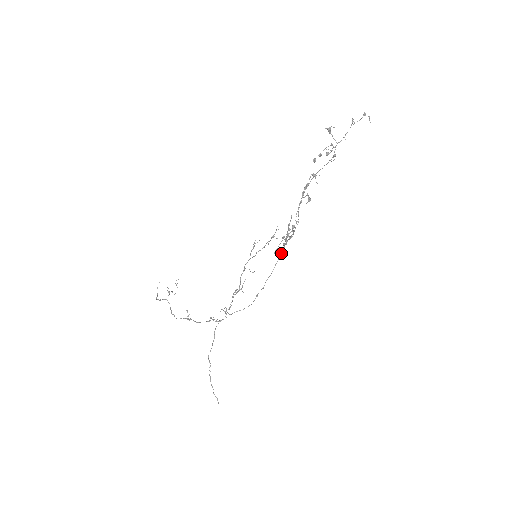
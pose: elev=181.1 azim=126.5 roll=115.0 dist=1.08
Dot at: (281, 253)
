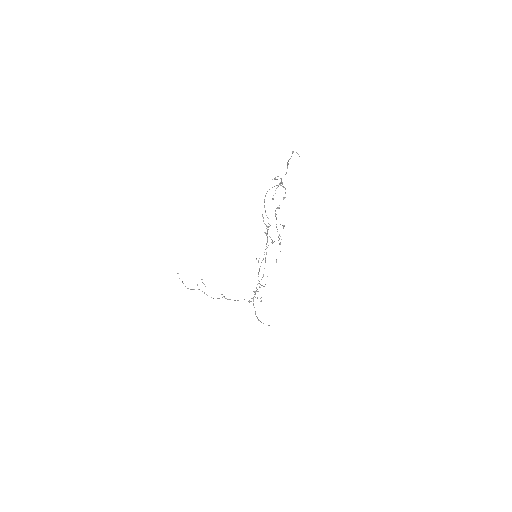
Dot at: (267, 239)
